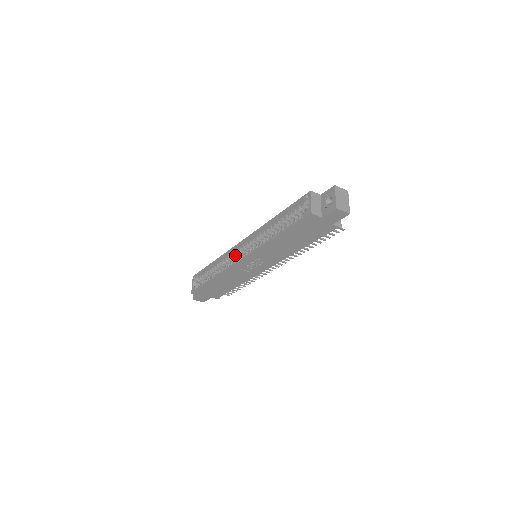
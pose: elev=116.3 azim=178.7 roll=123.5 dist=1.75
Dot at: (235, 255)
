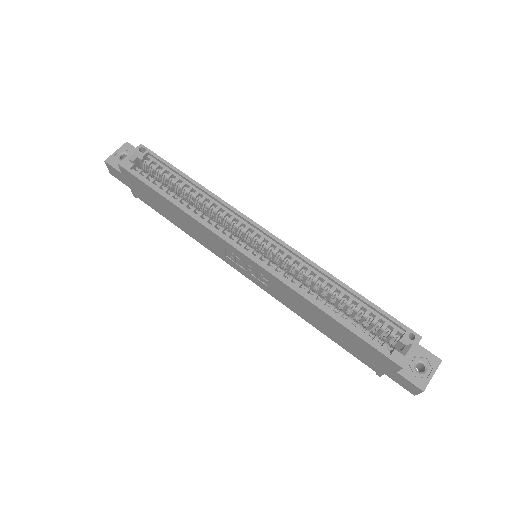
Dot at: (239, 227)
